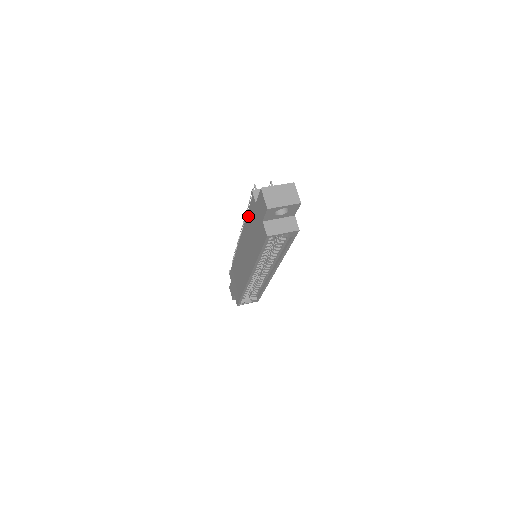
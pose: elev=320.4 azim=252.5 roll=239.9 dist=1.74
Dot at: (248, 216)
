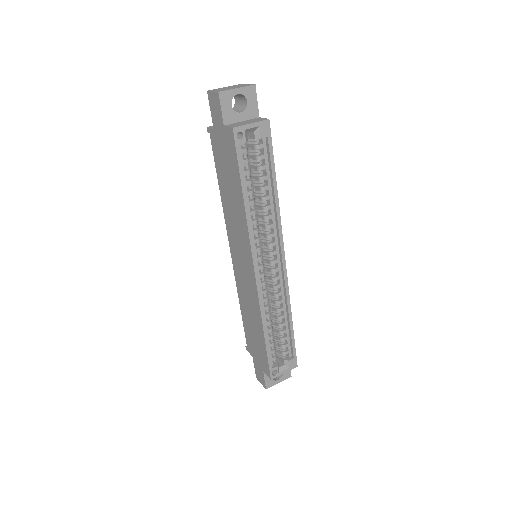
Dot at: (218, 175)
